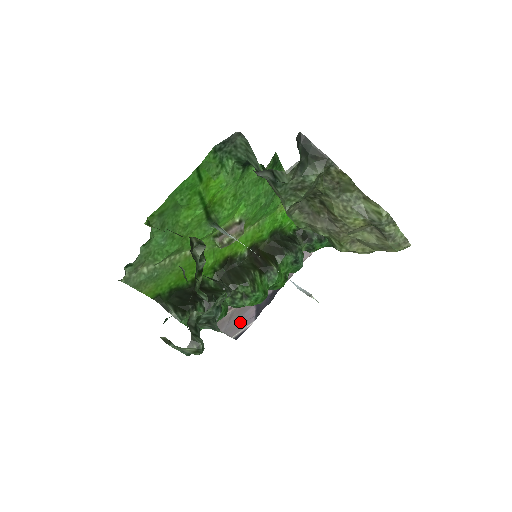
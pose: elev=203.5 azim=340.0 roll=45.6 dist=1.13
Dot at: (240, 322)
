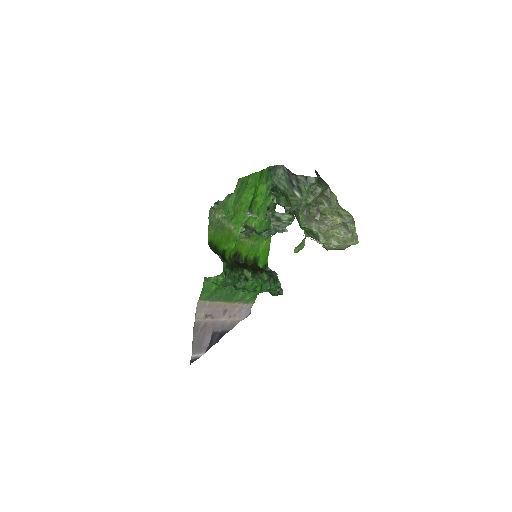
Dot at: (201, 343)
